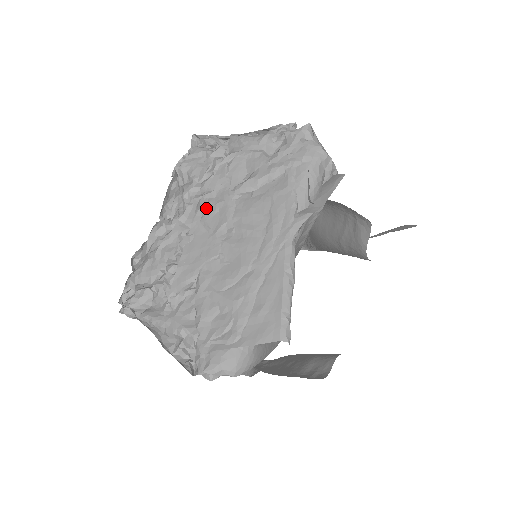
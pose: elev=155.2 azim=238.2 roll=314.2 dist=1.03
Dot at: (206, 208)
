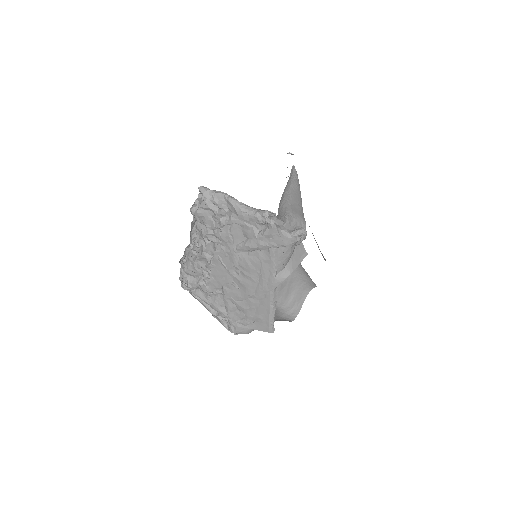
Dot at: (220, 252)
